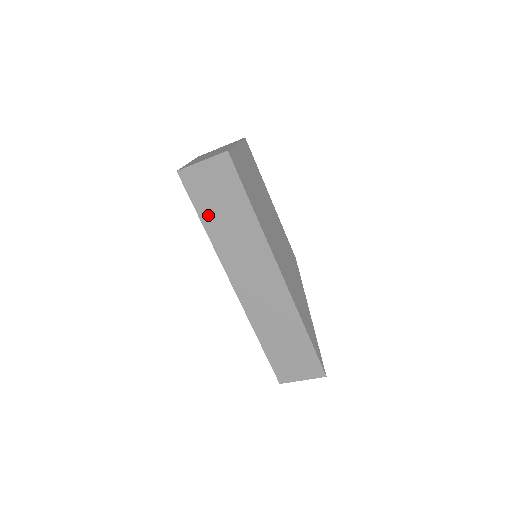
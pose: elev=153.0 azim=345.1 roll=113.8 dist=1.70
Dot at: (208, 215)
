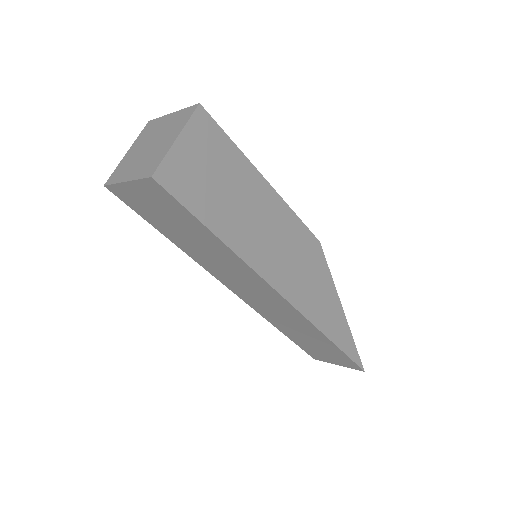
Dot at: (168, 232)
